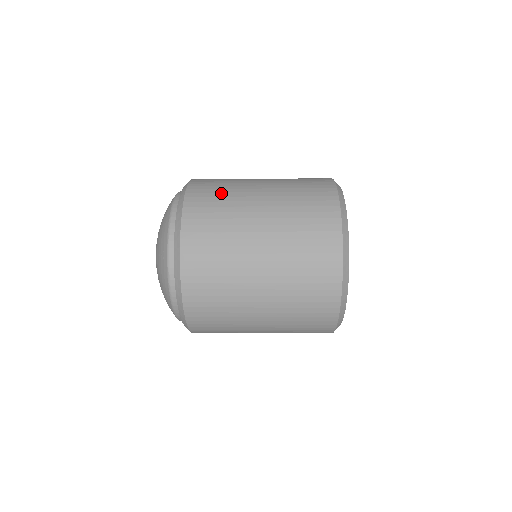
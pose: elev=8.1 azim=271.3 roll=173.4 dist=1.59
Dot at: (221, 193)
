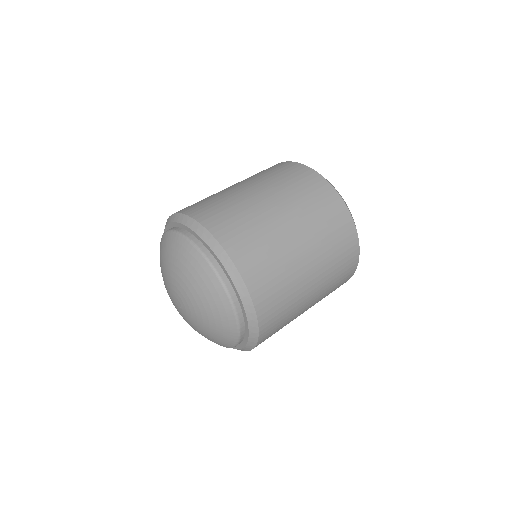
Dot at: (285, 306)
